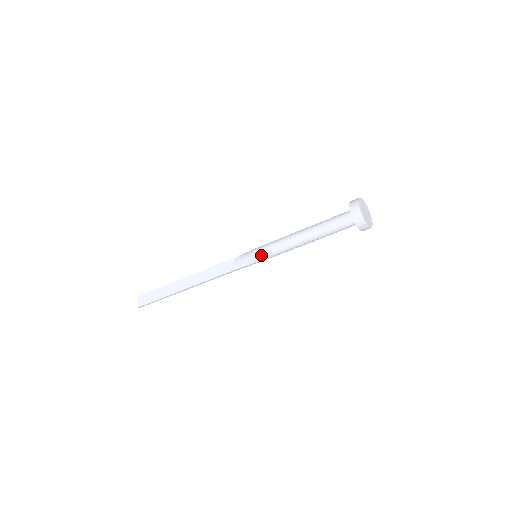
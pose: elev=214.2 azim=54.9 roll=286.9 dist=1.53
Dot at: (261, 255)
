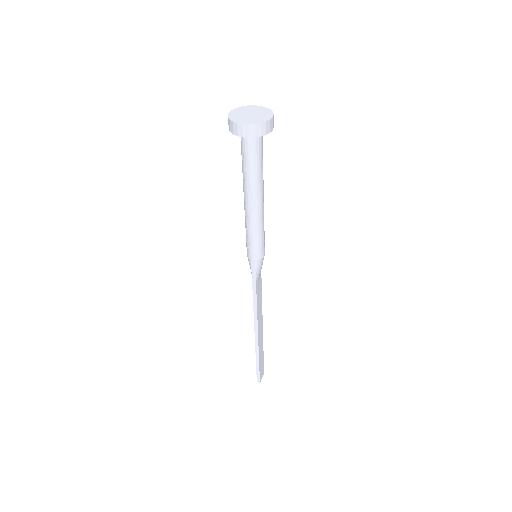
Dot at: (247, 248)
